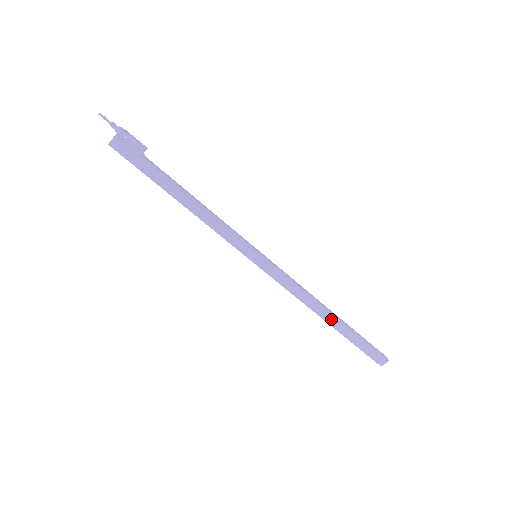
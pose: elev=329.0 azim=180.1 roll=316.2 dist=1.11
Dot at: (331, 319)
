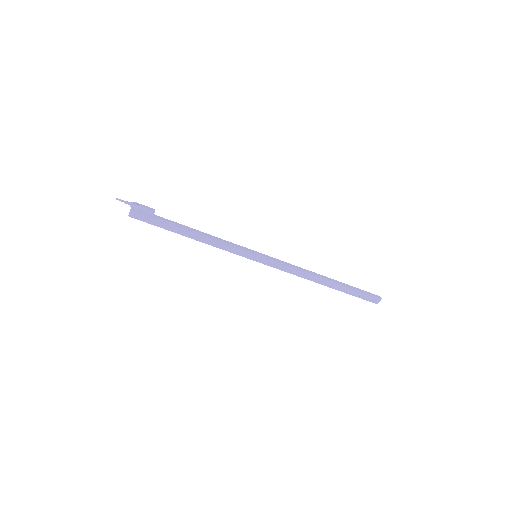
Dot at: (327, 282)
